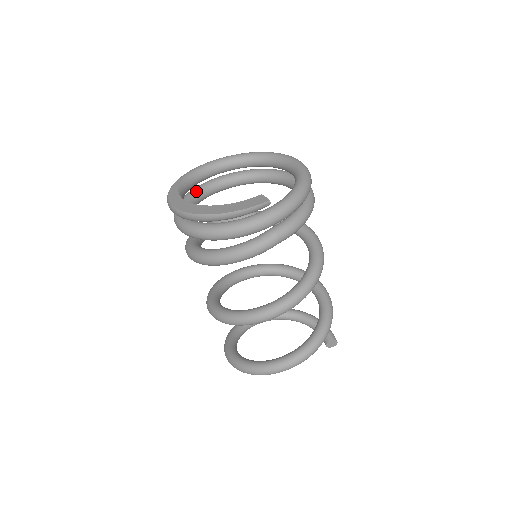
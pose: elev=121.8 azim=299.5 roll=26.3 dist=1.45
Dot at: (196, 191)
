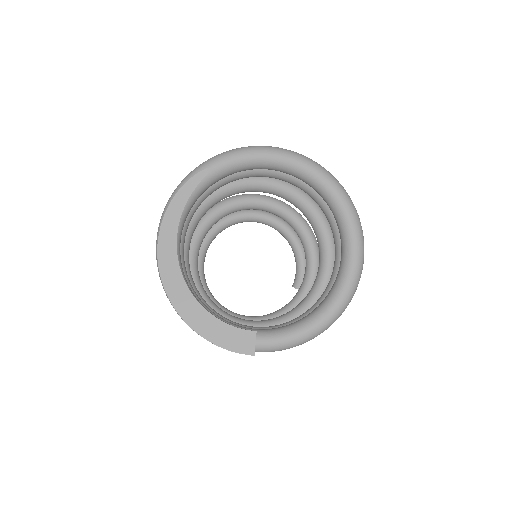
Dot at: occluded
